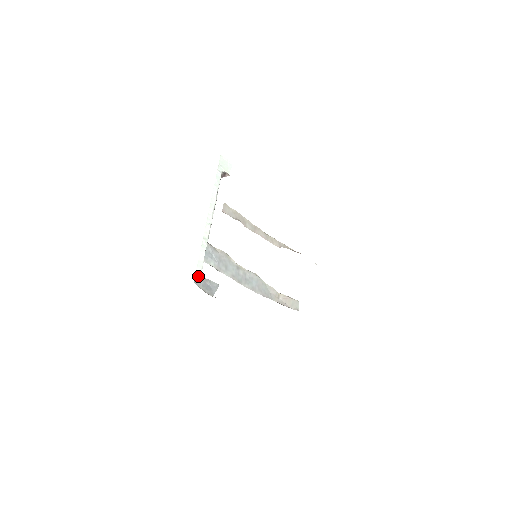
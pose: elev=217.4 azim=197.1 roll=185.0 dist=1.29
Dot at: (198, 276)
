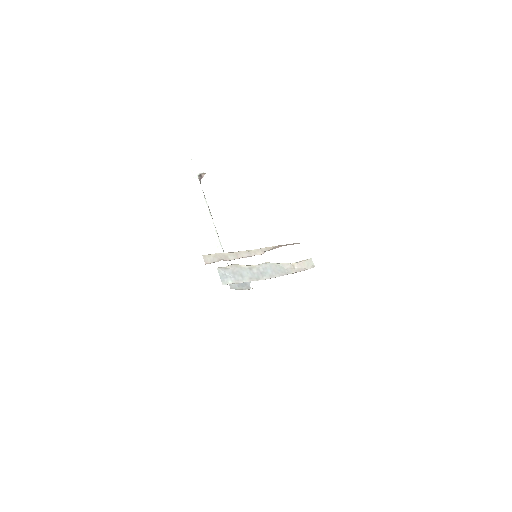
Dot at: occluded
